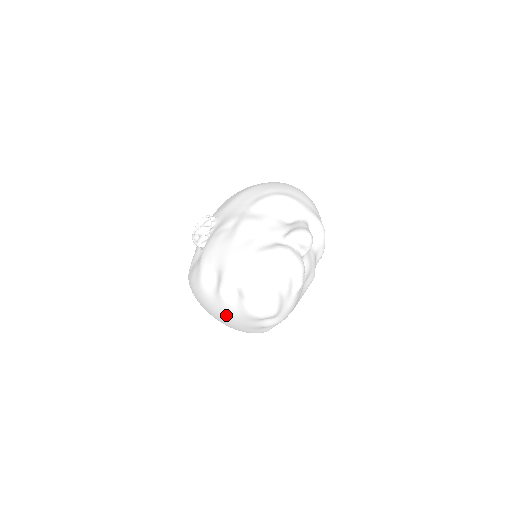
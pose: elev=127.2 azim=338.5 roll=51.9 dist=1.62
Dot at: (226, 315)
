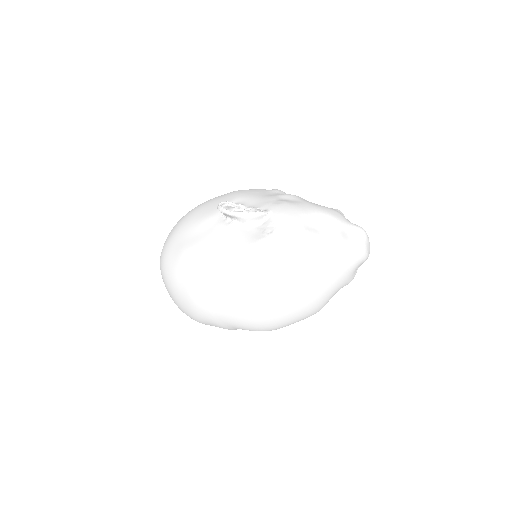
Dot at: (335, 266)
